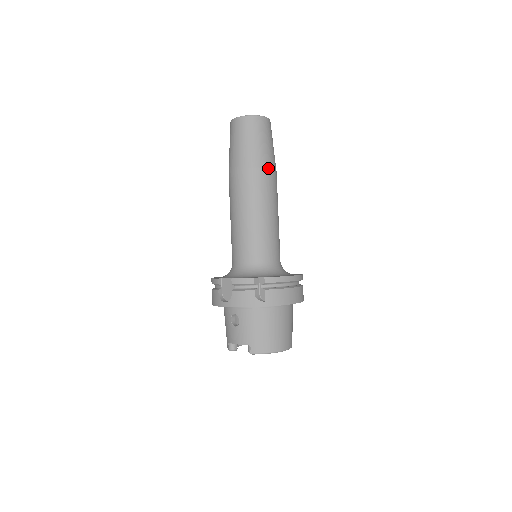
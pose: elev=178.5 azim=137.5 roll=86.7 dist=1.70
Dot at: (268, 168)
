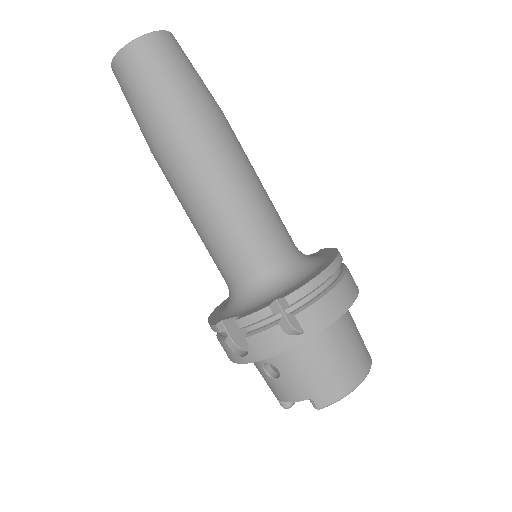
Dot at: (205, 115)
